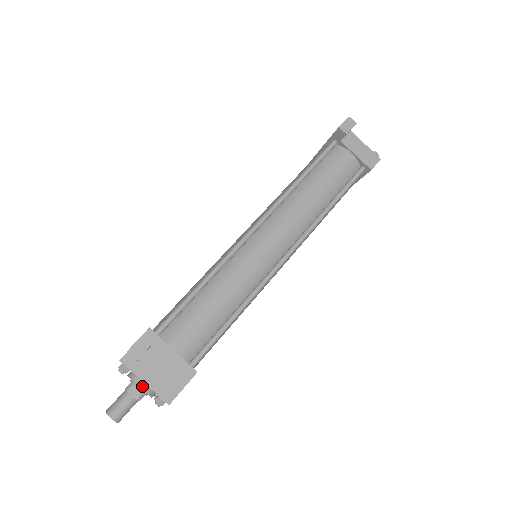
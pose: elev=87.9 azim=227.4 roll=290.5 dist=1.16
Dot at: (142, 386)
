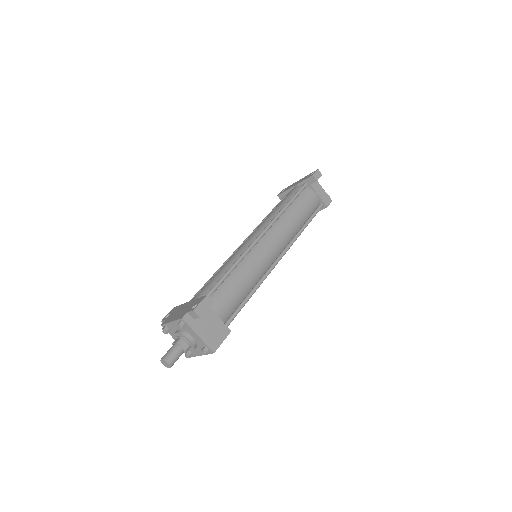
Dot at: (191, 340)
